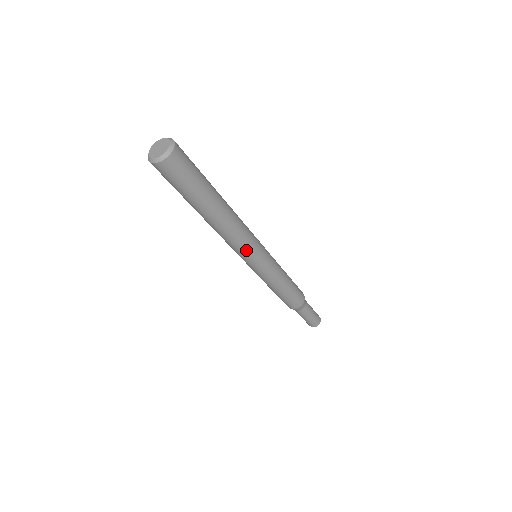
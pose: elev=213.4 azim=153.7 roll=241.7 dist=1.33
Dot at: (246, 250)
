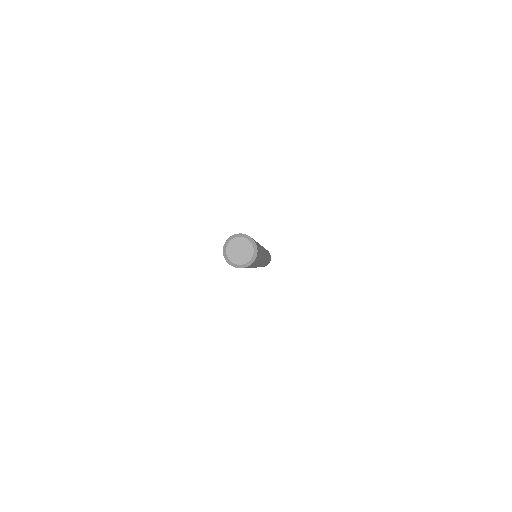
Dot at: (259, 266)
